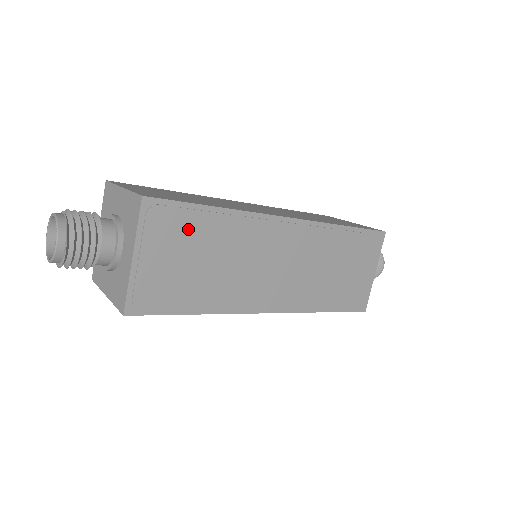
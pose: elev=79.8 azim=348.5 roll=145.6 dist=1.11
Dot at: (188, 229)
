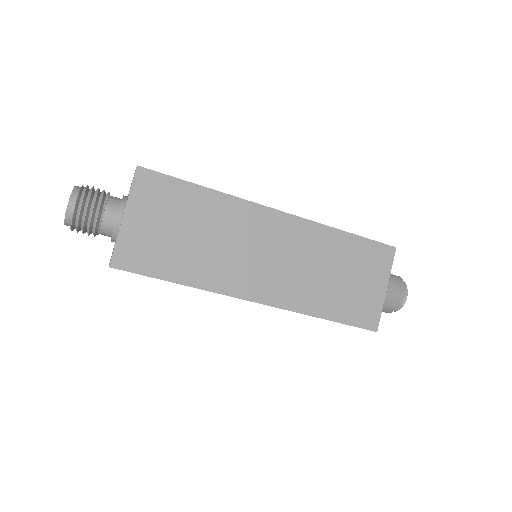
Dot at: (176, 201)
